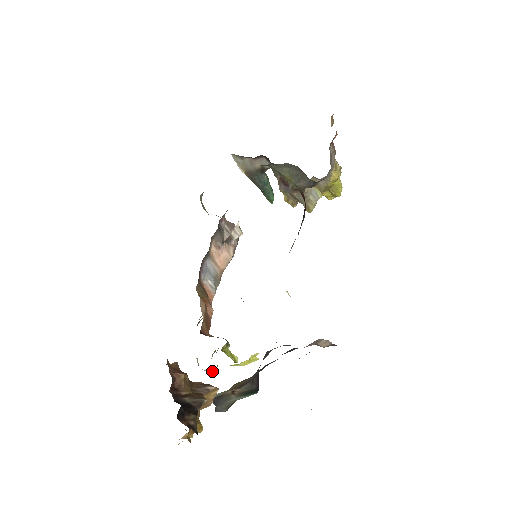
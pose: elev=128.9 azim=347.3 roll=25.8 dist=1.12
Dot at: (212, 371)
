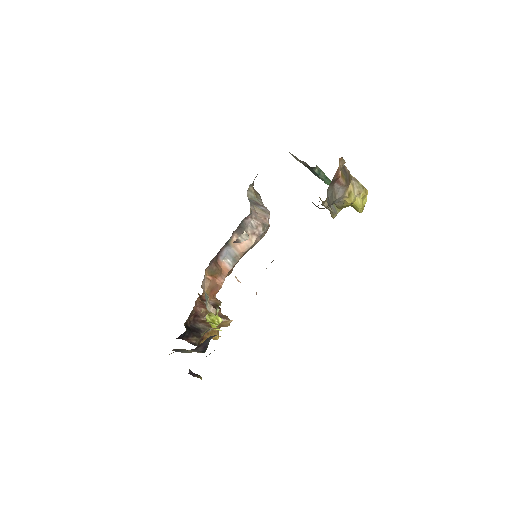
Dot at: occluded
